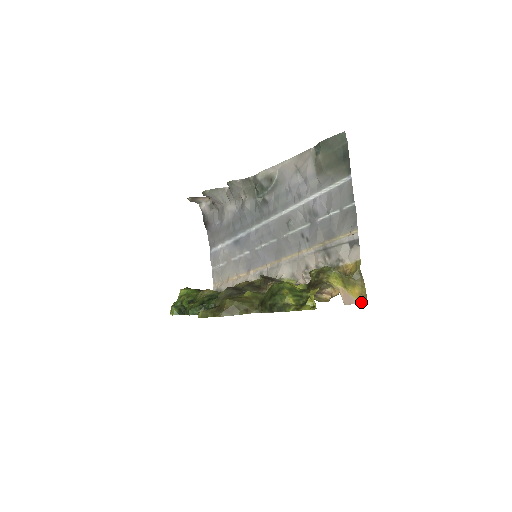
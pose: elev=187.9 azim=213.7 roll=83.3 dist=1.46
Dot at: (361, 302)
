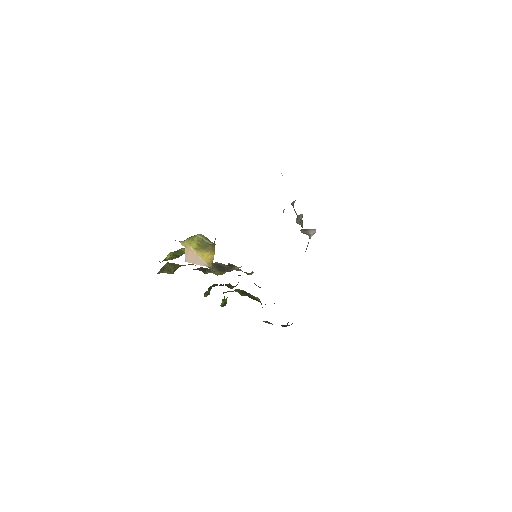
Dot at: (211, 267)
